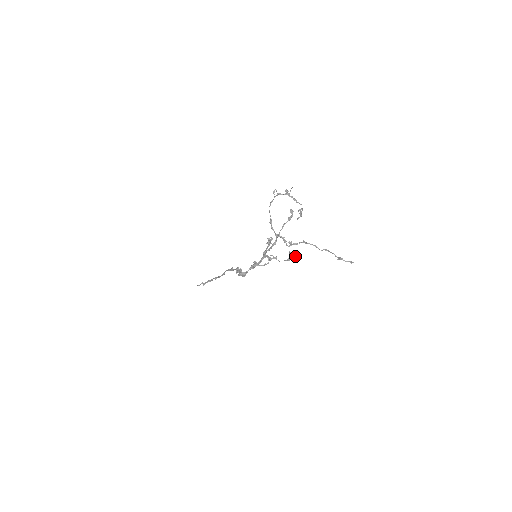
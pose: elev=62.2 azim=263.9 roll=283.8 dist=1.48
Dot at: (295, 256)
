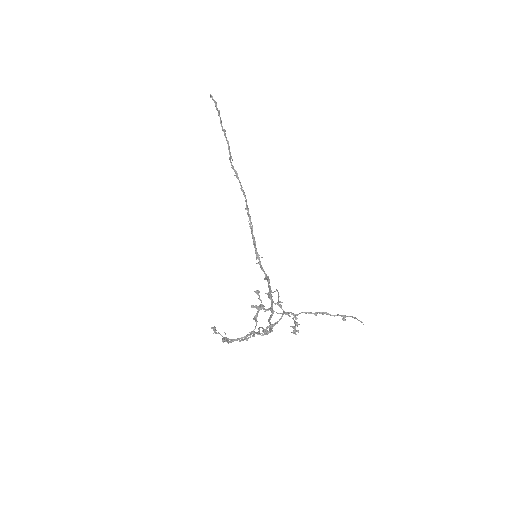
Dot at: occluded
